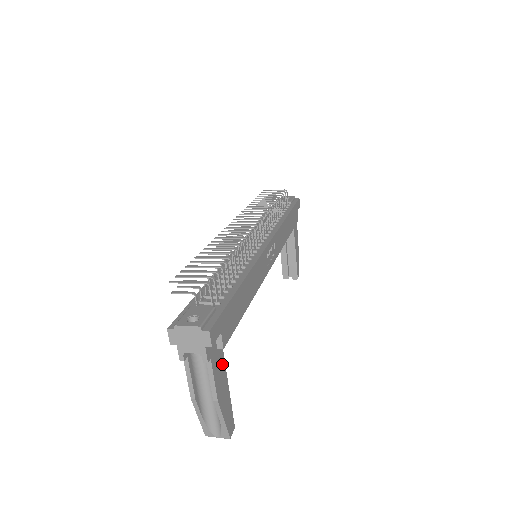
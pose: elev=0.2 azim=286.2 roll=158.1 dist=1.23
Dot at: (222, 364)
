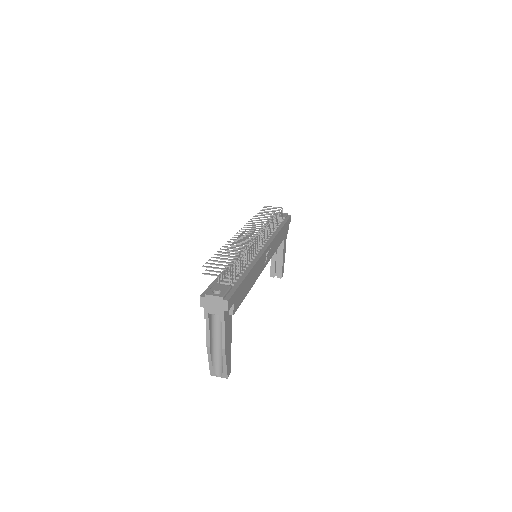
Dot at: (230, 326)
